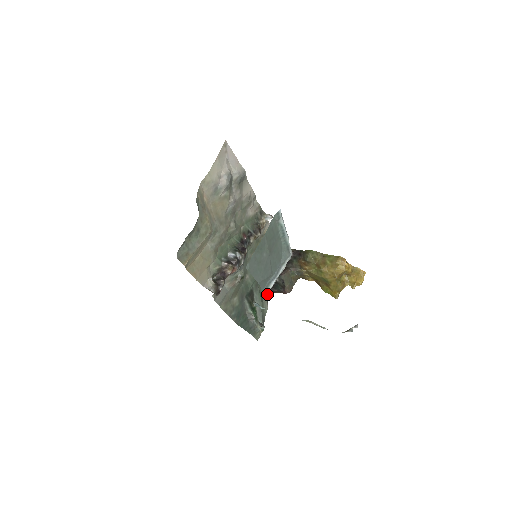
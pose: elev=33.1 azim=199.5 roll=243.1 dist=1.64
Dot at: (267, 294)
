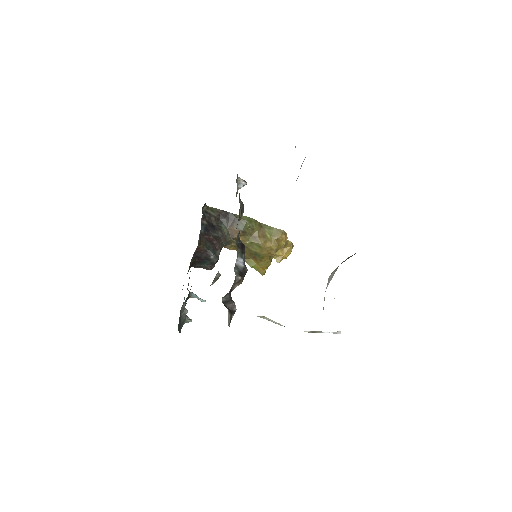
Dot at: occluded
